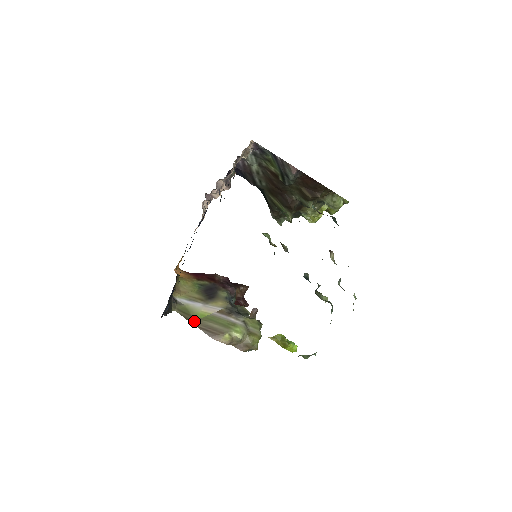
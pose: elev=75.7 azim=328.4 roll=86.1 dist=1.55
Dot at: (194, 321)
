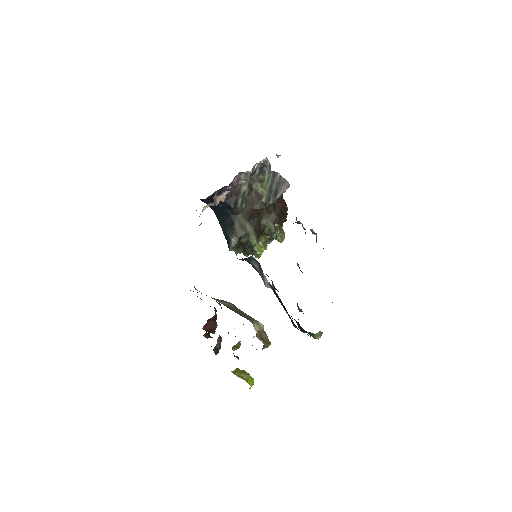
Dot at: (226, 306)
